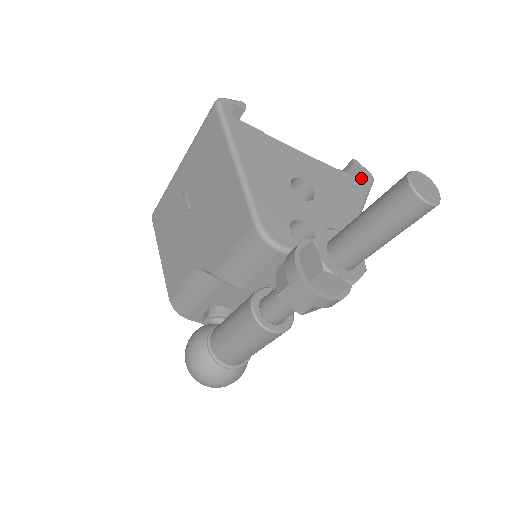
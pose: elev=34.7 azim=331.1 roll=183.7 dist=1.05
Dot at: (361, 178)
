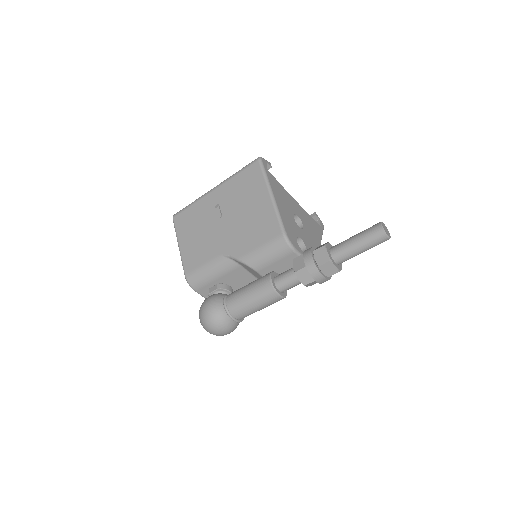
Dot at: occluded
